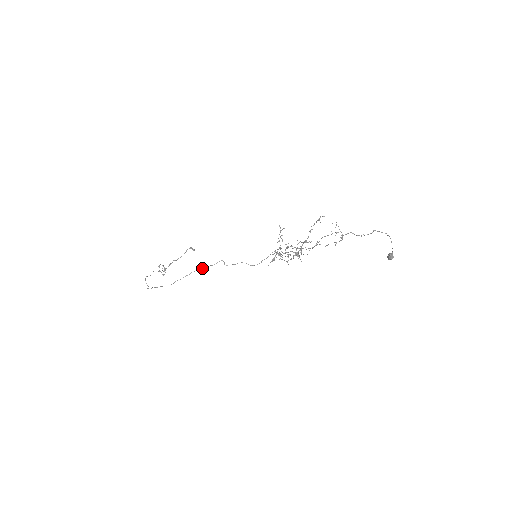
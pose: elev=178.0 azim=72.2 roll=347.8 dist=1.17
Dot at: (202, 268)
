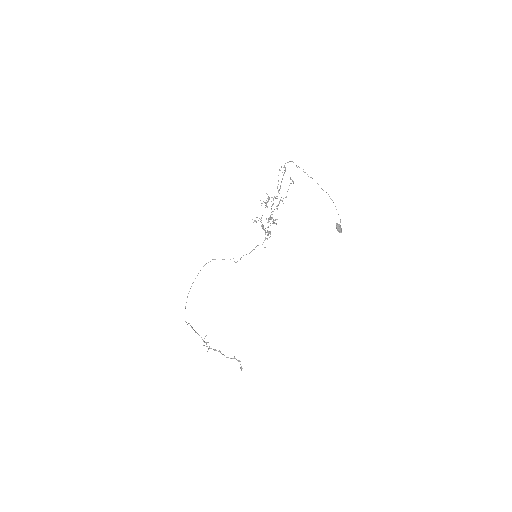
Dot at: occluded
